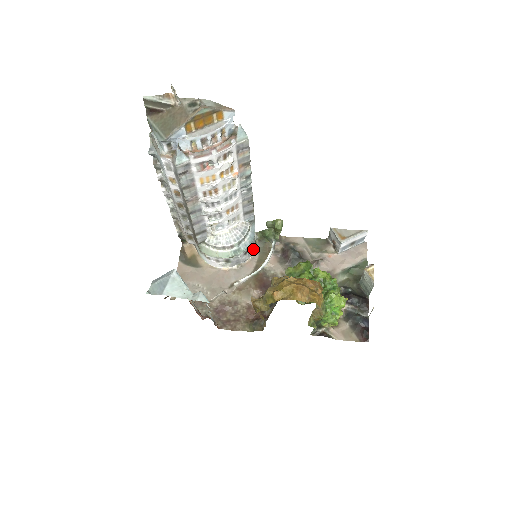
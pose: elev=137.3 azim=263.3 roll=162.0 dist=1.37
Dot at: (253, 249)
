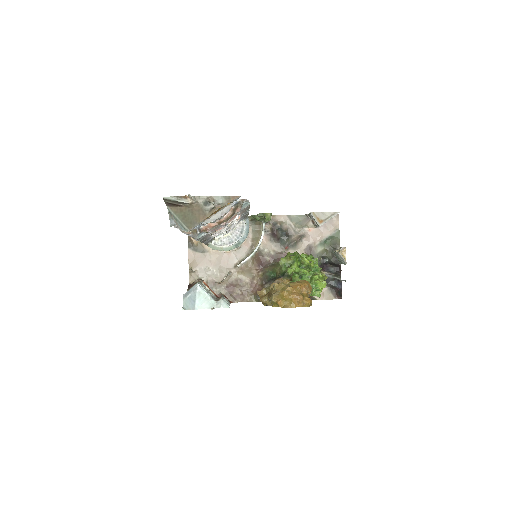
Dot at: occluded
